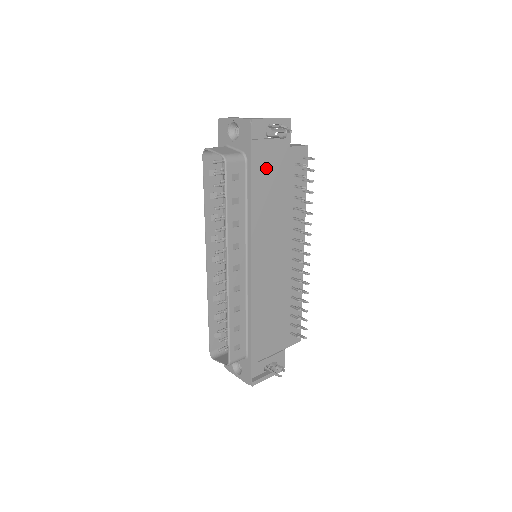
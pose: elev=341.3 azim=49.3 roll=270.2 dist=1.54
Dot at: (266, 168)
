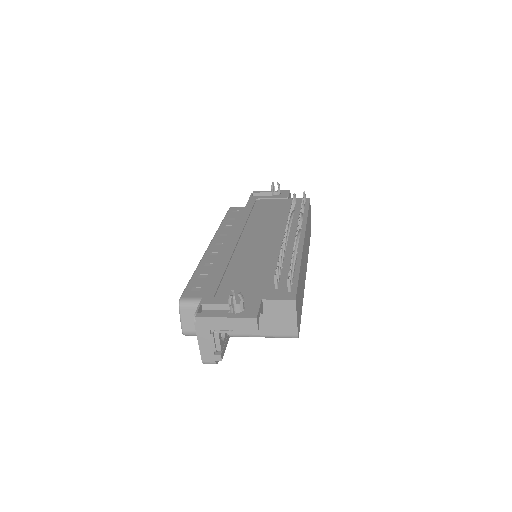
Dot at: (263, 205)
